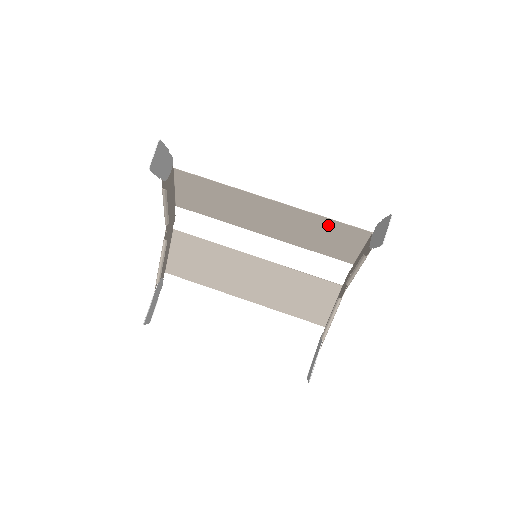
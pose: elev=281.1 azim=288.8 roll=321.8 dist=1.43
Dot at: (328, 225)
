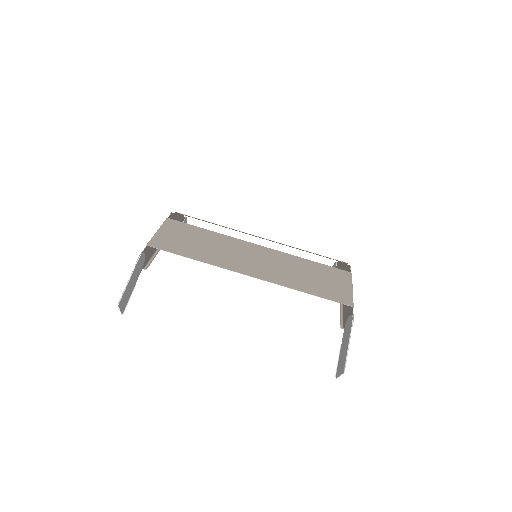
Dot at: (311, 288)
